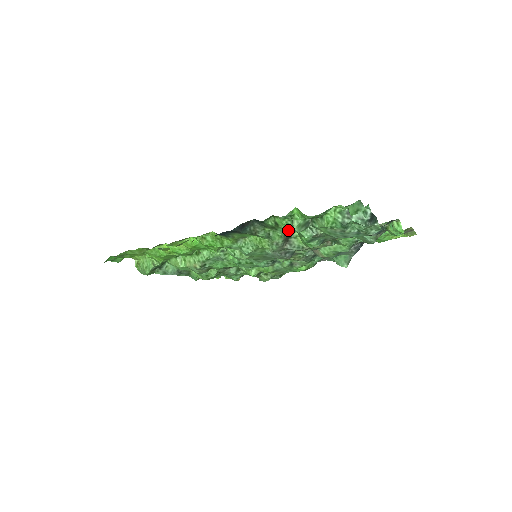
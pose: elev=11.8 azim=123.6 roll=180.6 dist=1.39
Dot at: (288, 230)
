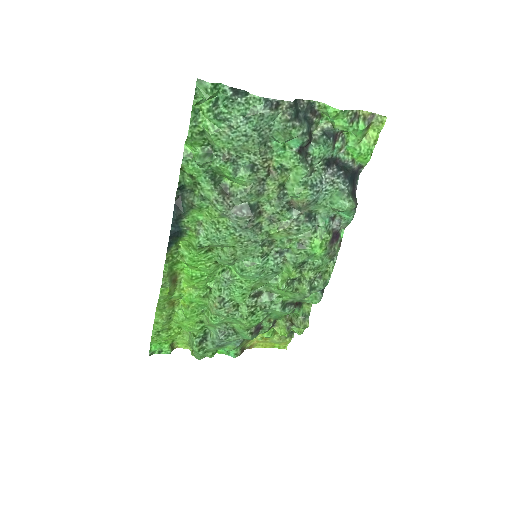
Dot at: (204, 174)
